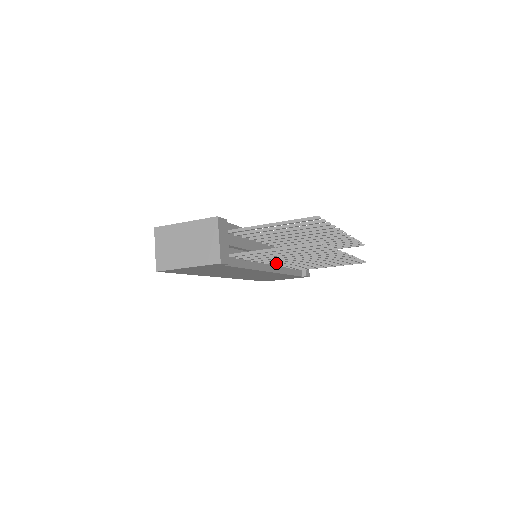
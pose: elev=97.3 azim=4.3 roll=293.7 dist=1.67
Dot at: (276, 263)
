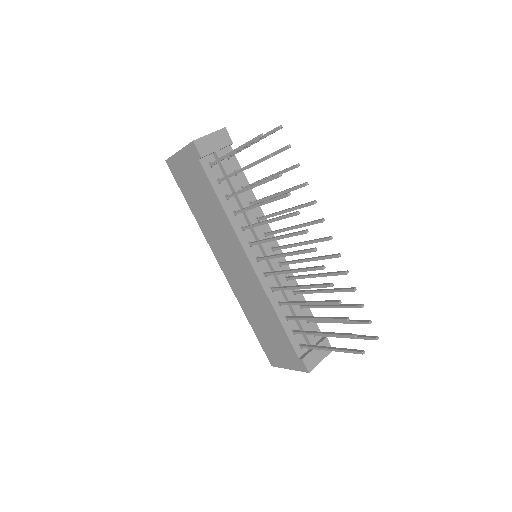
Dot at: (261, 257)
